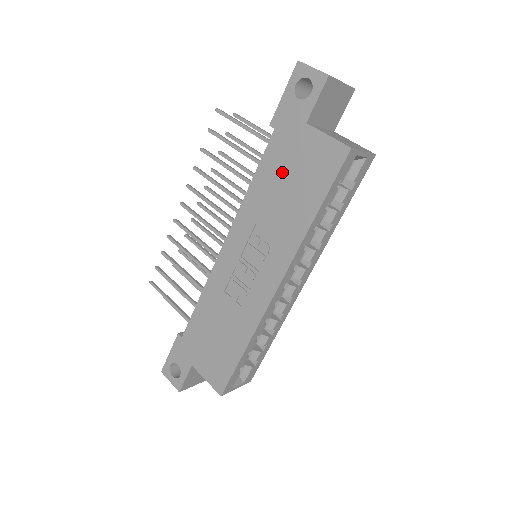
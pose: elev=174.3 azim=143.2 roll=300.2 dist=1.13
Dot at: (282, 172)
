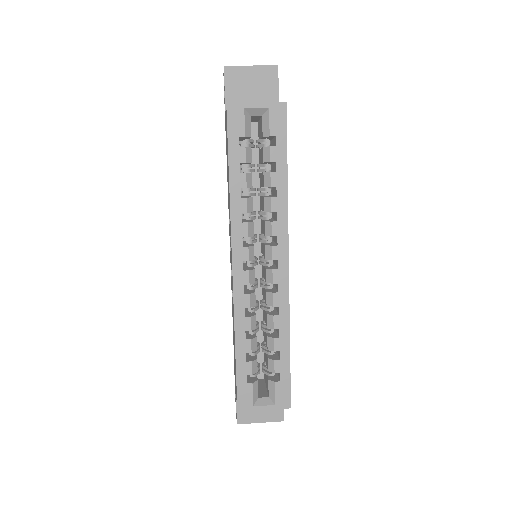
Dot at: occluded
